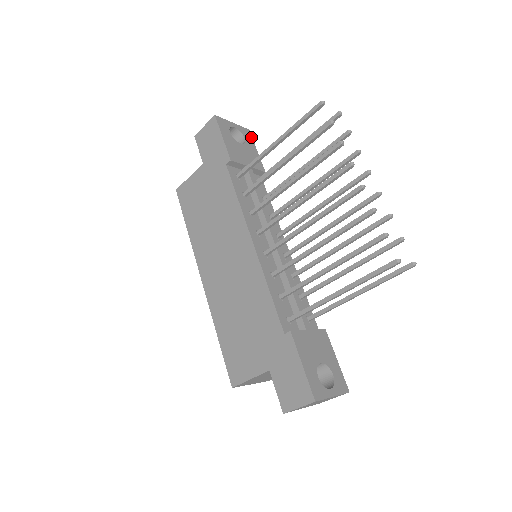
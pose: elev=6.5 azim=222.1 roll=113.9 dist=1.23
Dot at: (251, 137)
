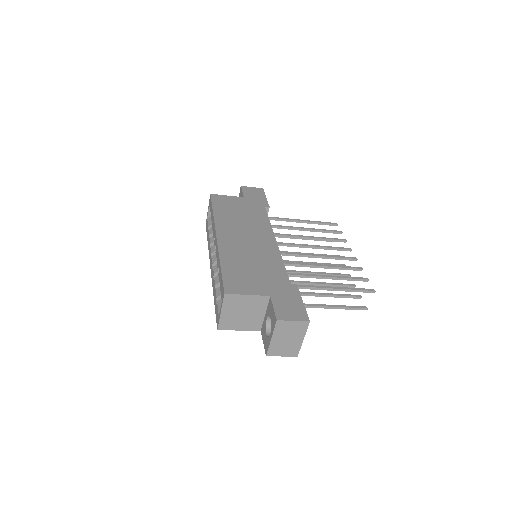
Dot at: occluded
